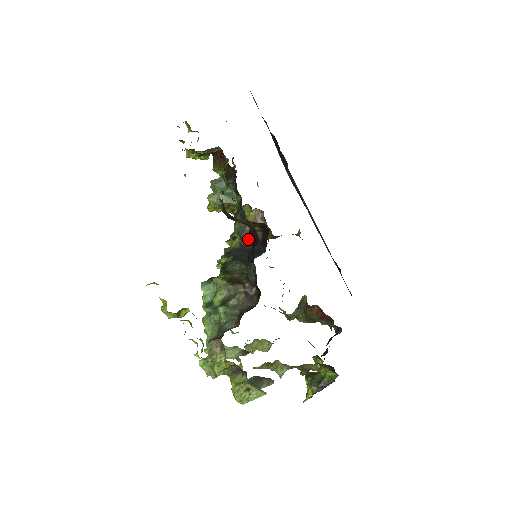
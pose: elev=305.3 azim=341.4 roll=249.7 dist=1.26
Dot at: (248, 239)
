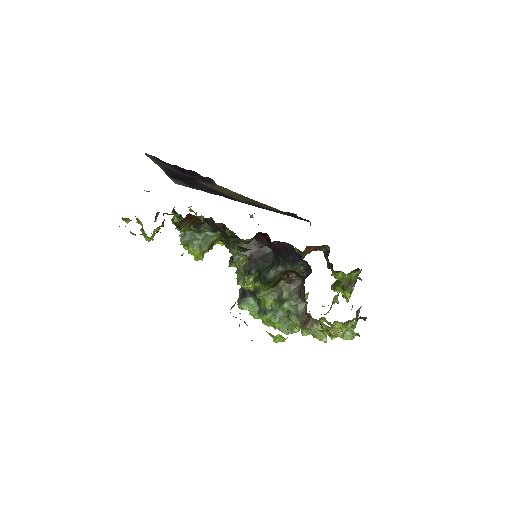
Dot at: (251, 251)
